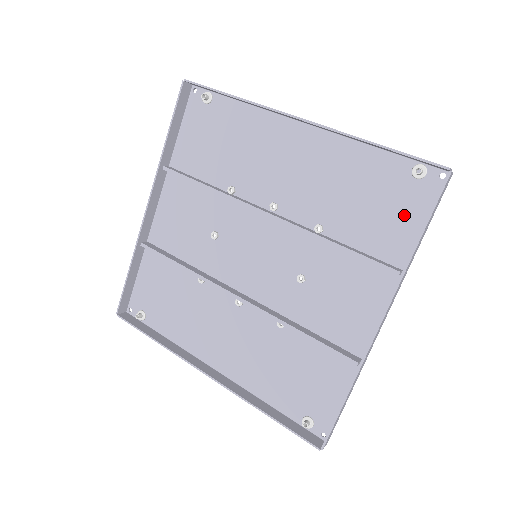
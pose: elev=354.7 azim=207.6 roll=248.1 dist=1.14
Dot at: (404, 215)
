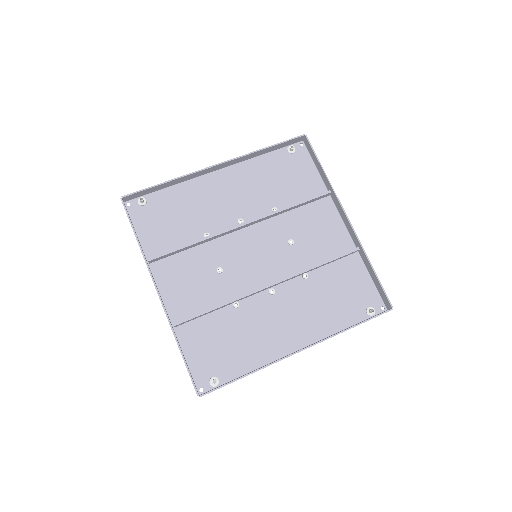
Dot at: (304, 171)
